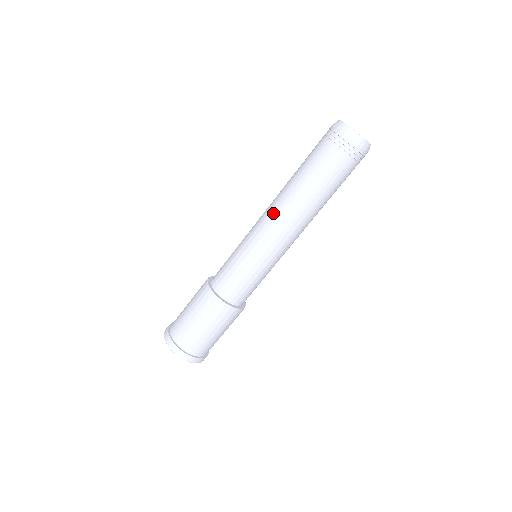
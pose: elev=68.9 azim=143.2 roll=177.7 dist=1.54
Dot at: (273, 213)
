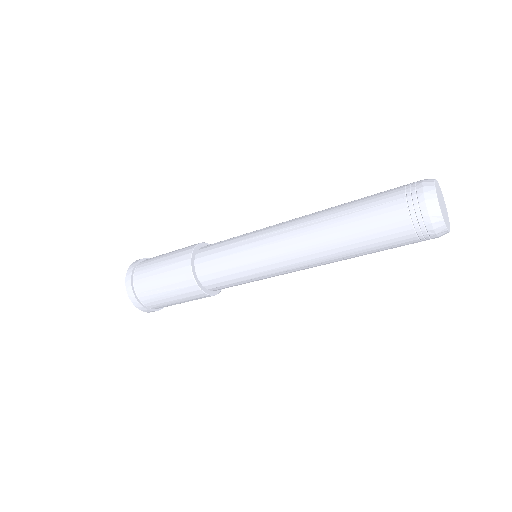
Dot at: (304, 261)
